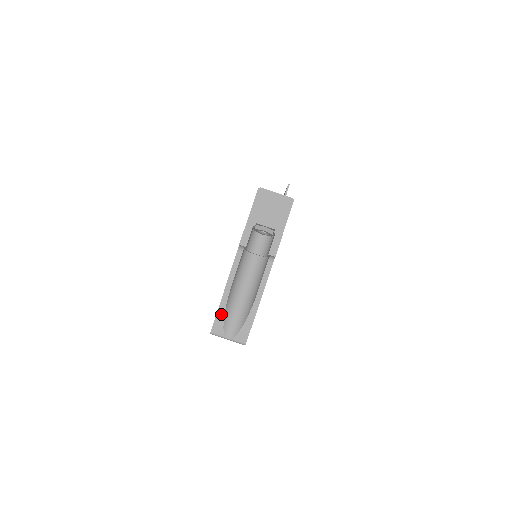
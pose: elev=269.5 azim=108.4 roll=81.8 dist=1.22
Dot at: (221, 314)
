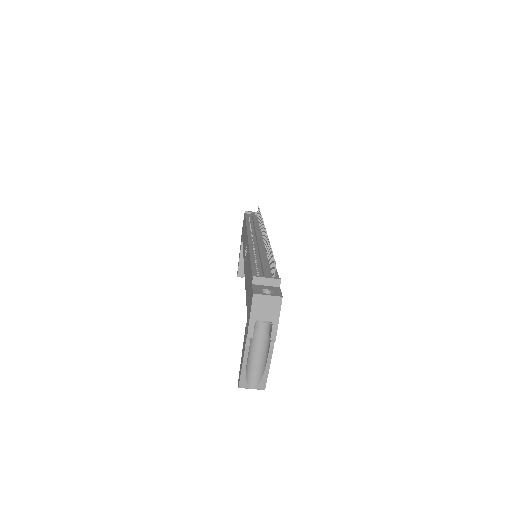
Dot at: (243, 377)
